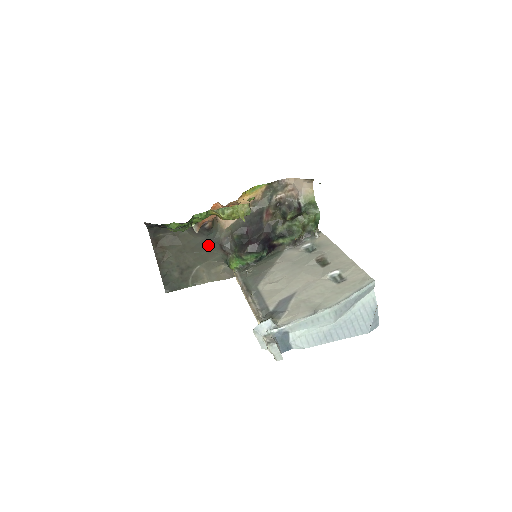
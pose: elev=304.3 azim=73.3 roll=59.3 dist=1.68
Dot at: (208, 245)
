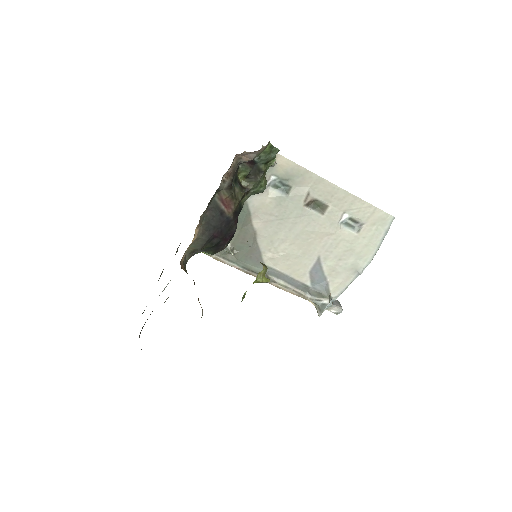
Dot at: occluded
